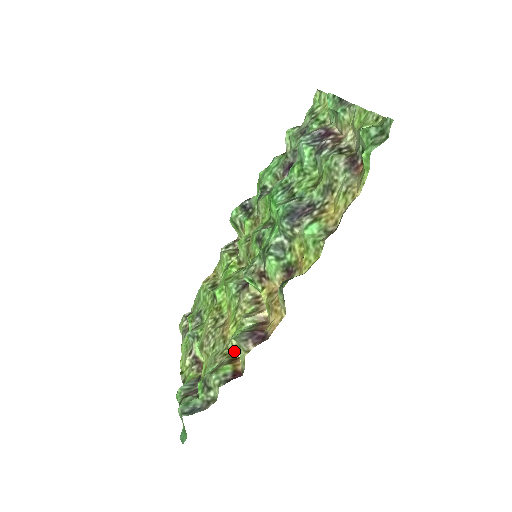
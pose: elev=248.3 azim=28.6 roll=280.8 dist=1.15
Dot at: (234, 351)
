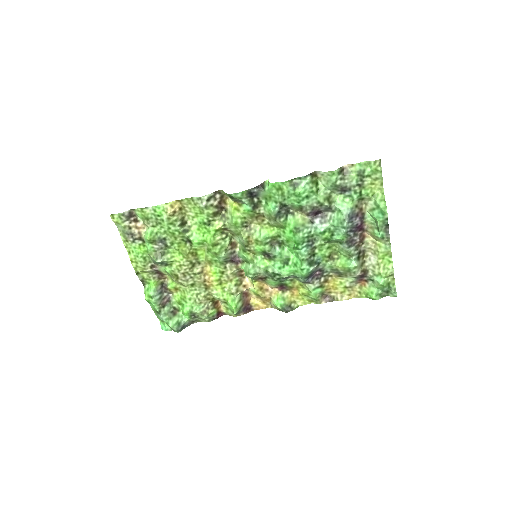
Dot at: (217, 300)
